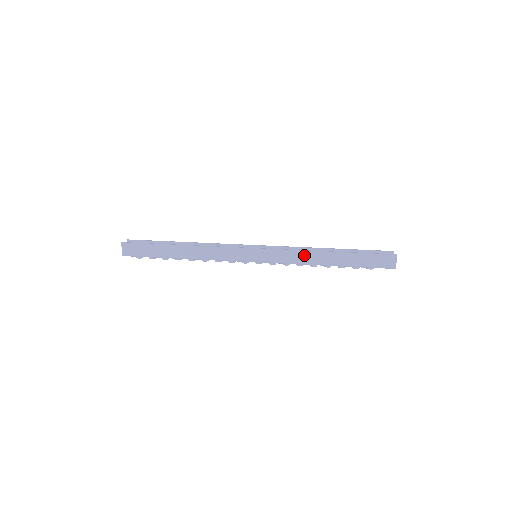
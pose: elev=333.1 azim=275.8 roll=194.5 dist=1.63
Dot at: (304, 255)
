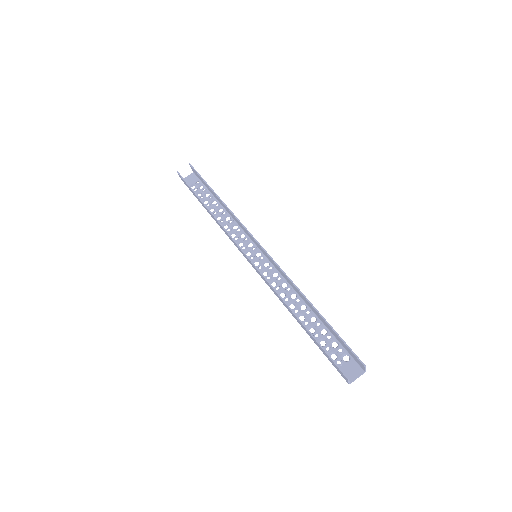
Dot at: (278, 296)
